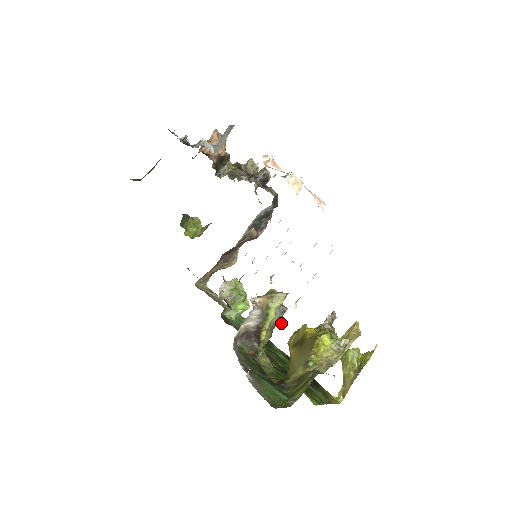
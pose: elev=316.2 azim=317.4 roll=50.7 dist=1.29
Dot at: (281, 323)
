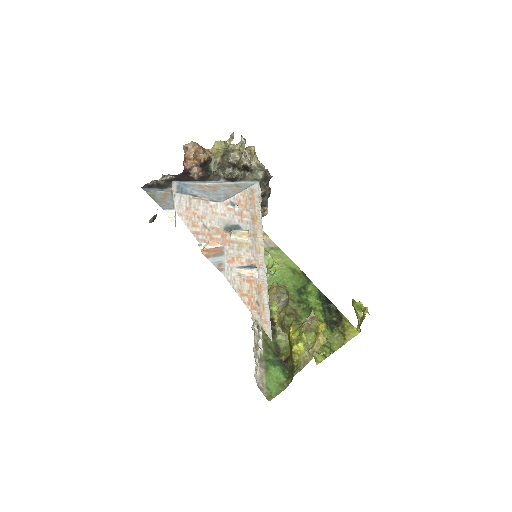
Dot at: occluded
